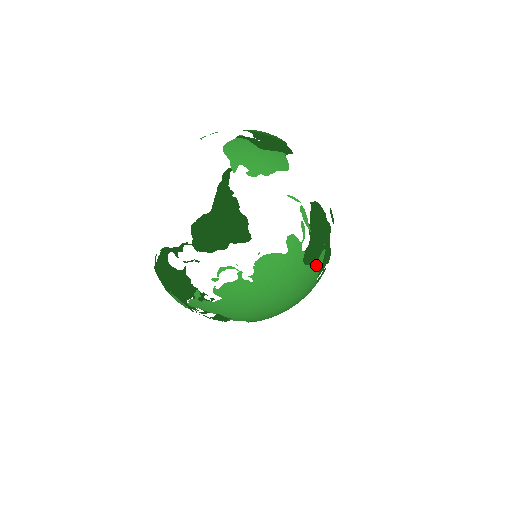
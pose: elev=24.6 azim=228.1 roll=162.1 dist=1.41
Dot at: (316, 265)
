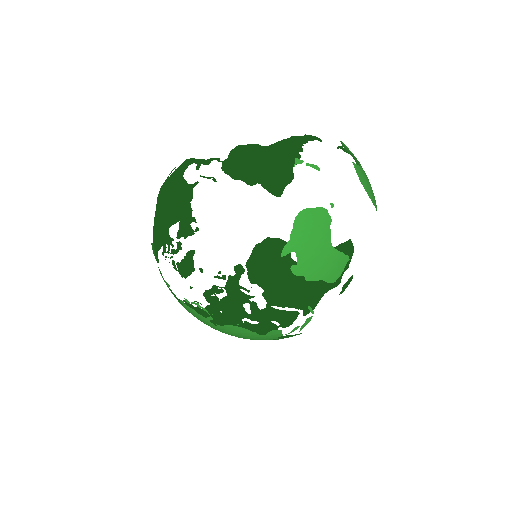
Dot at: (283, 337)
